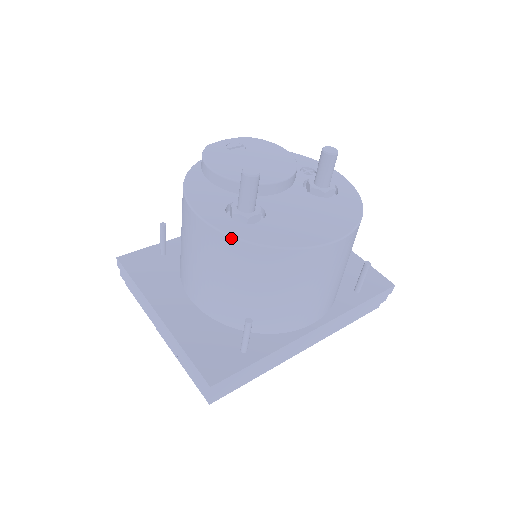
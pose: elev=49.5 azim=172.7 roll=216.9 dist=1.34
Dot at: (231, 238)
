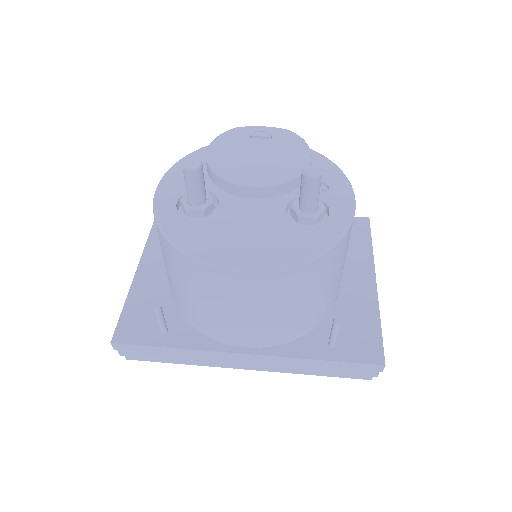
Dot at: (156, 222)
